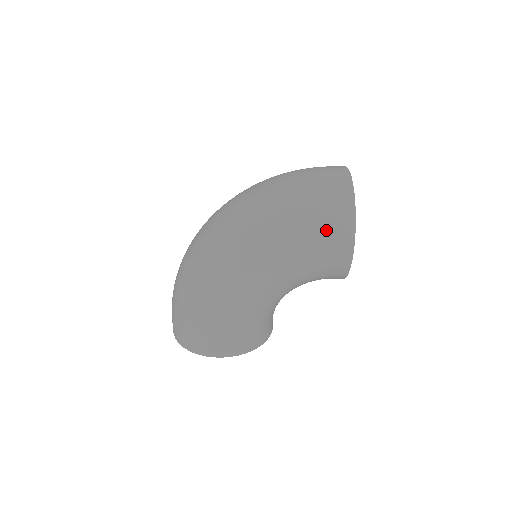
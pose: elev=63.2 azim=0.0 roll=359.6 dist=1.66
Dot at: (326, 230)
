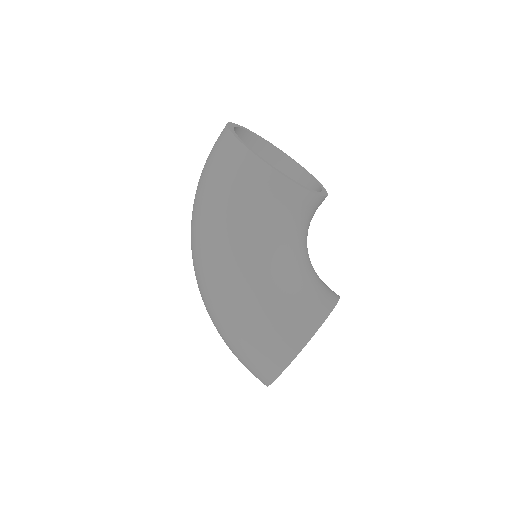
Dot at: (229, 173)
